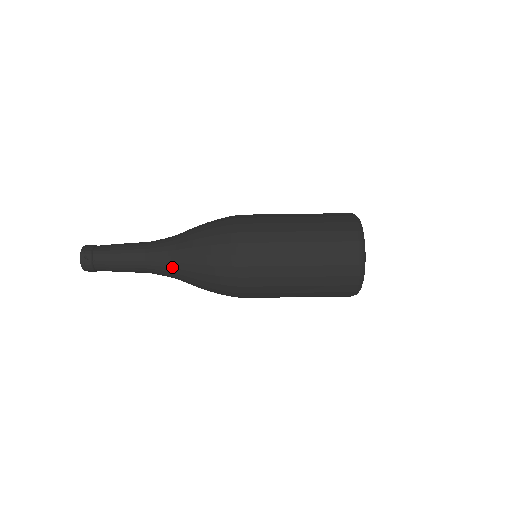
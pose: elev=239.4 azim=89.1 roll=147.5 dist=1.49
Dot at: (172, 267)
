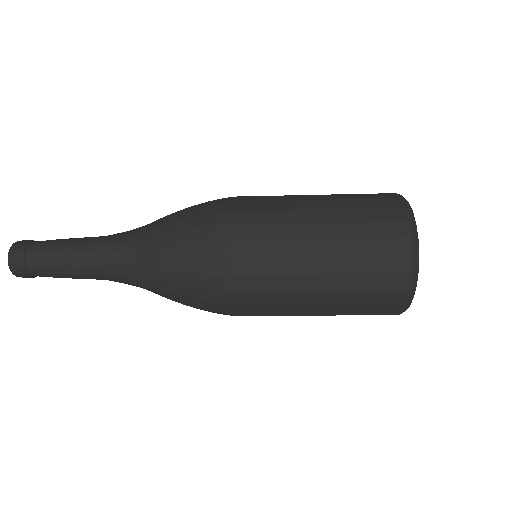
Dot at: (136, 280)
